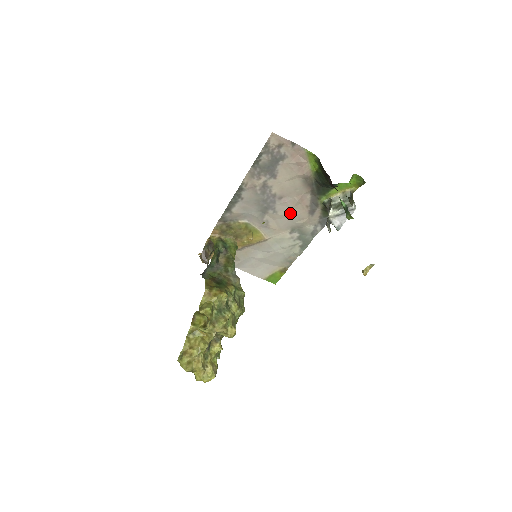
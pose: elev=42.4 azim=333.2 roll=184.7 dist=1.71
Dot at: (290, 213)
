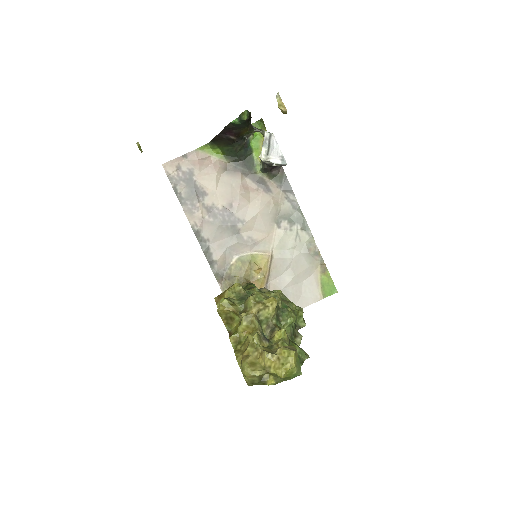
Dot at: (254, 210)
